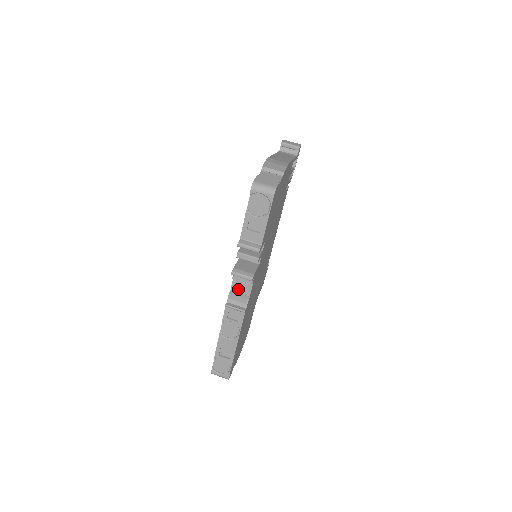
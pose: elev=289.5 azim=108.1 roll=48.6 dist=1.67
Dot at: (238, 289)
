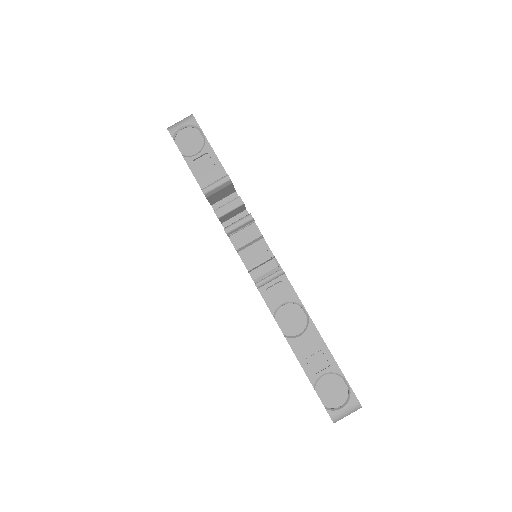
Dot at: (255, 262)
